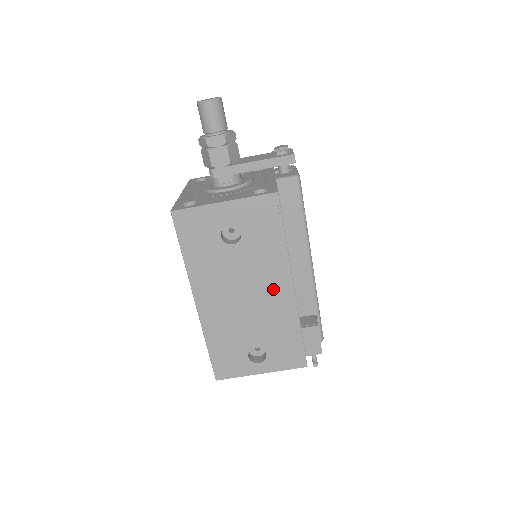
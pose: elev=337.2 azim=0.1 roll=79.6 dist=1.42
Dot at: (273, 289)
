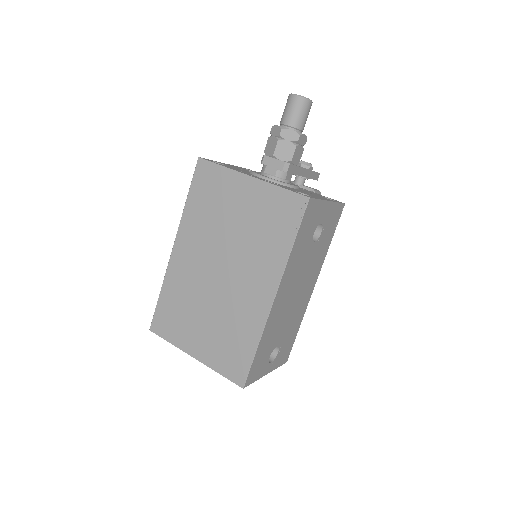
Dot at: (308, 287)
